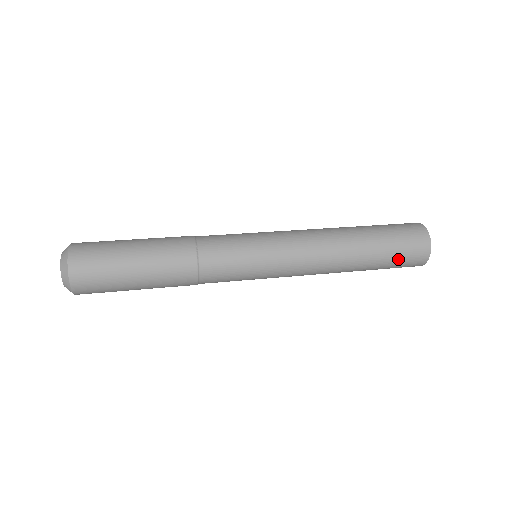
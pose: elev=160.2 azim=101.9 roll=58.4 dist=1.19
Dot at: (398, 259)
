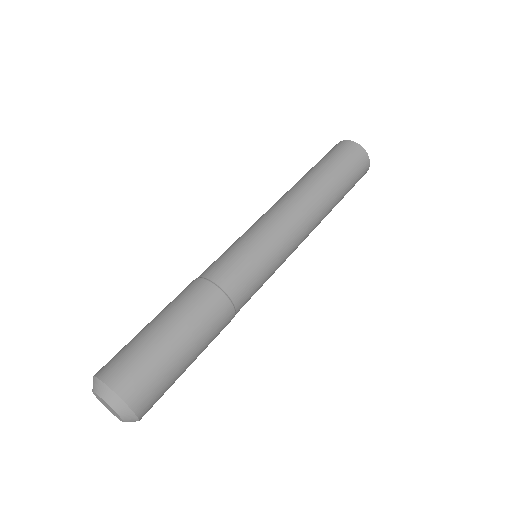
Dot at: occluded
